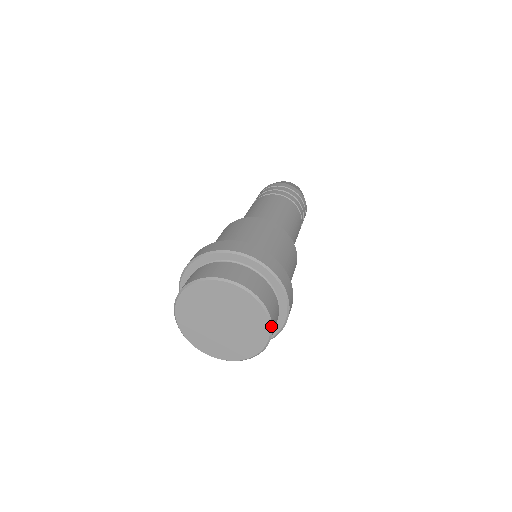
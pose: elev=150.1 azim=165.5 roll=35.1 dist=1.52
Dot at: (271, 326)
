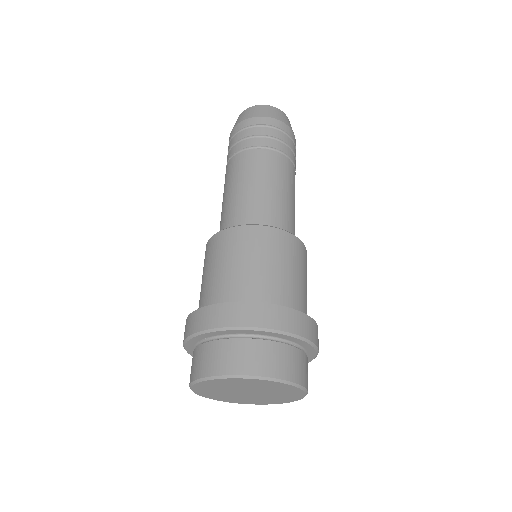
Dot at: (294, 384)
